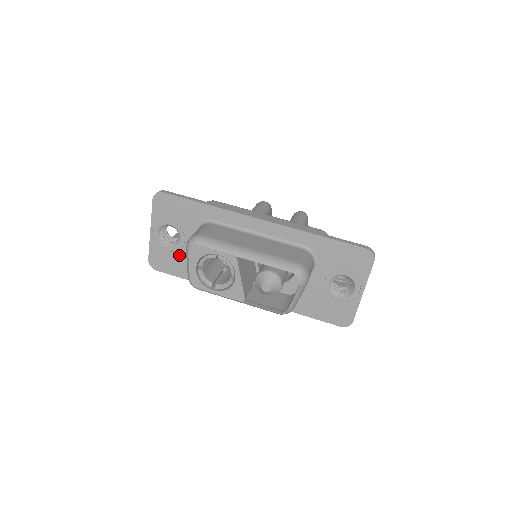
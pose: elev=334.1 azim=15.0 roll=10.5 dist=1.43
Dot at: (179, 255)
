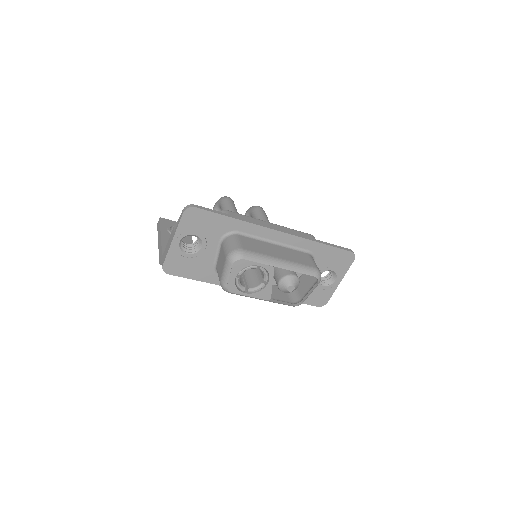
Dot at: (196, 260)
